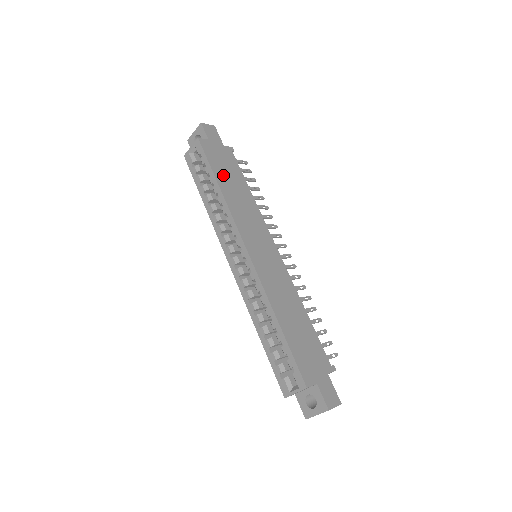
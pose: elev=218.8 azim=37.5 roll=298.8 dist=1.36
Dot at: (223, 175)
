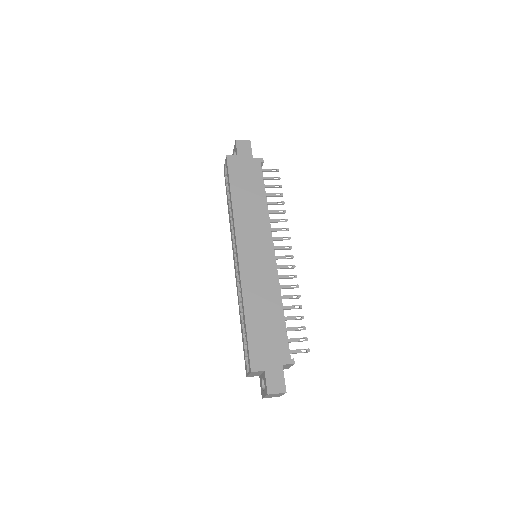
Dot at: (240, 186)
